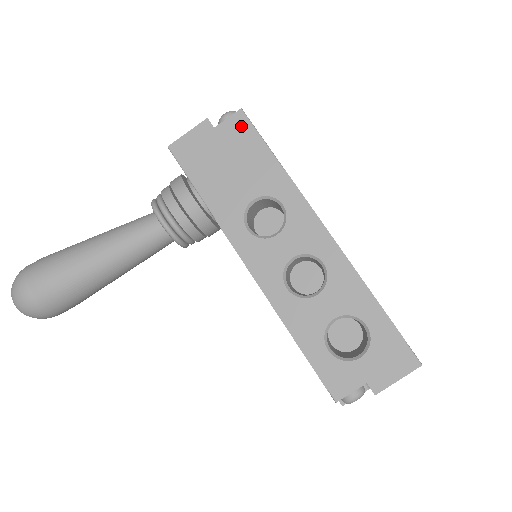
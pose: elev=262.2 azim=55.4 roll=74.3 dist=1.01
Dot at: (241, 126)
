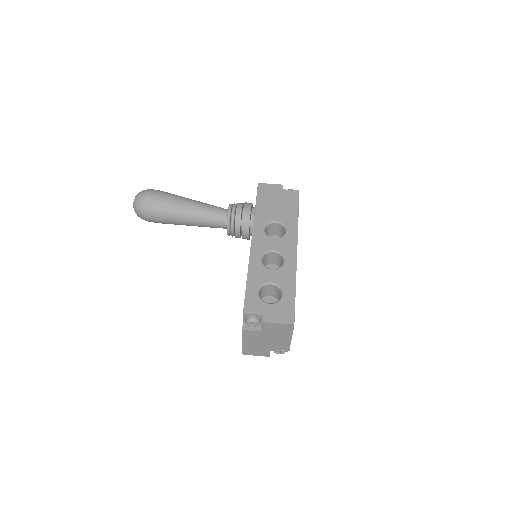
Dot at: (294, 196)
